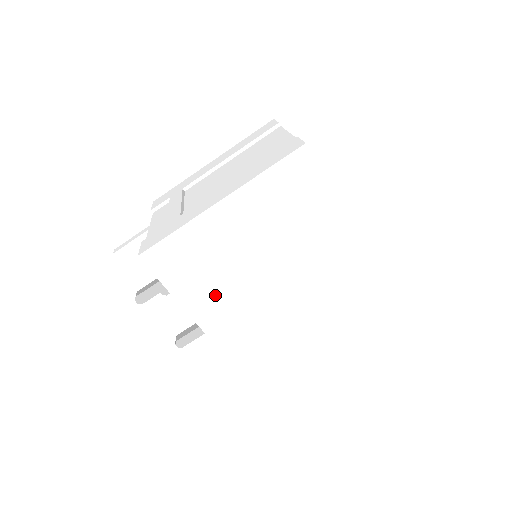
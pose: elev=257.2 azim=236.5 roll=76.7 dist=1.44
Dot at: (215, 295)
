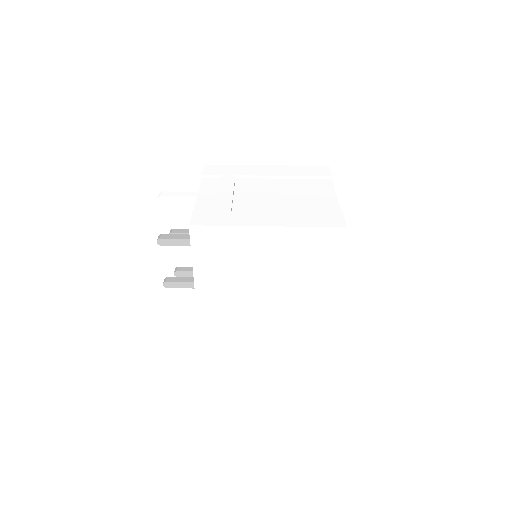
Dot at: (220, 278)
